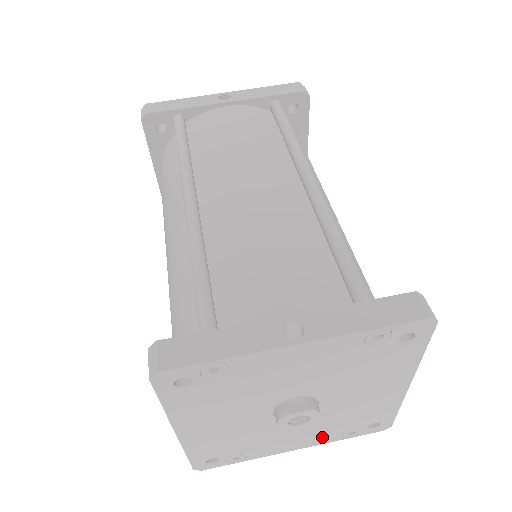
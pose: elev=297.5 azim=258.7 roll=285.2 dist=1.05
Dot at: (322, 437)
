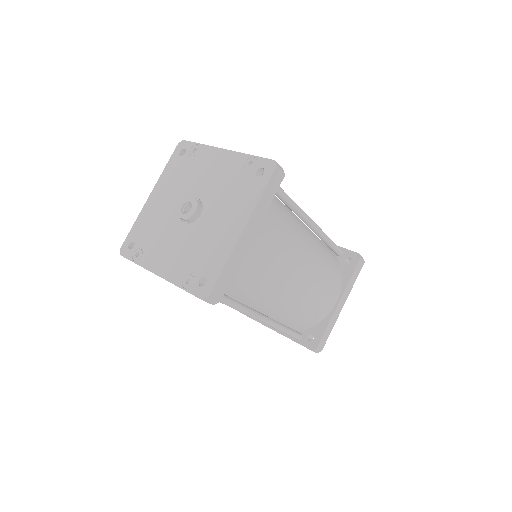
Dot at: (176, 269)
